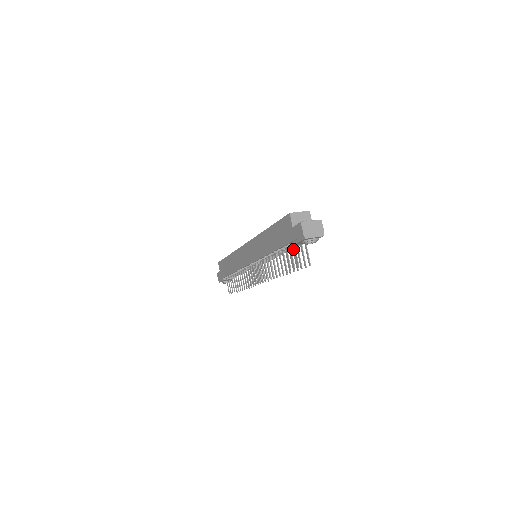
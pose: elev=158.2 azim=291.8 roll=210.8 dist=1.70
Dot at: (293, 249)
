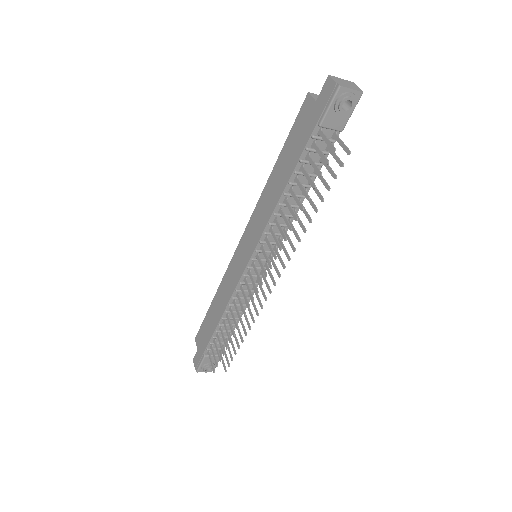
Dot at: occluded
